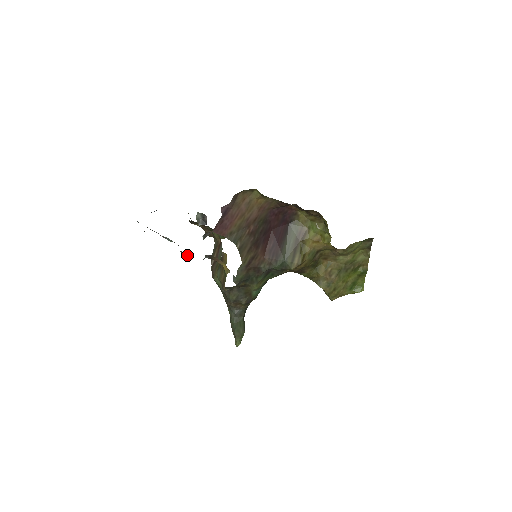
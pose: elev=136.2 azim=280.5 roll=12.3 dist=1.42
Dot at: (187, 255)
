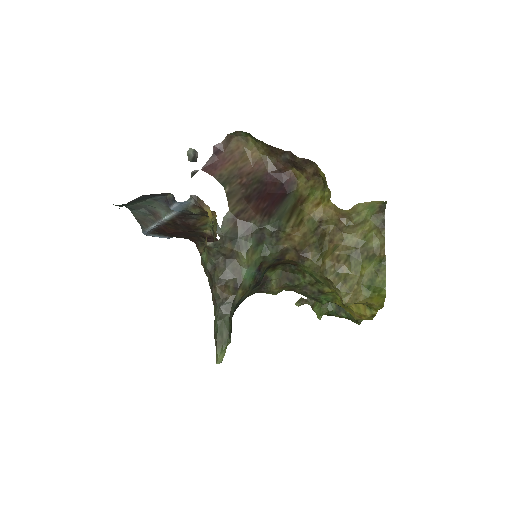
Dot at: (173, 200)
